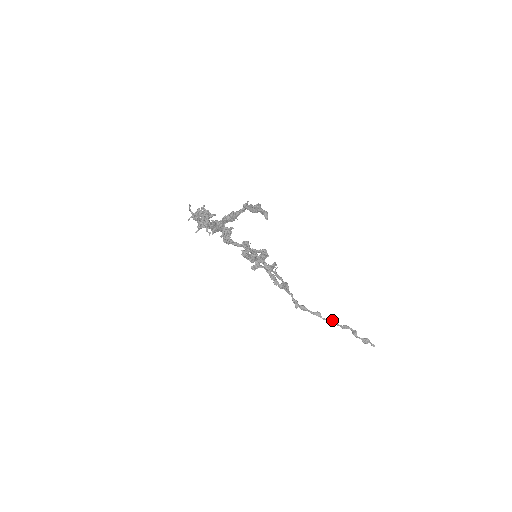
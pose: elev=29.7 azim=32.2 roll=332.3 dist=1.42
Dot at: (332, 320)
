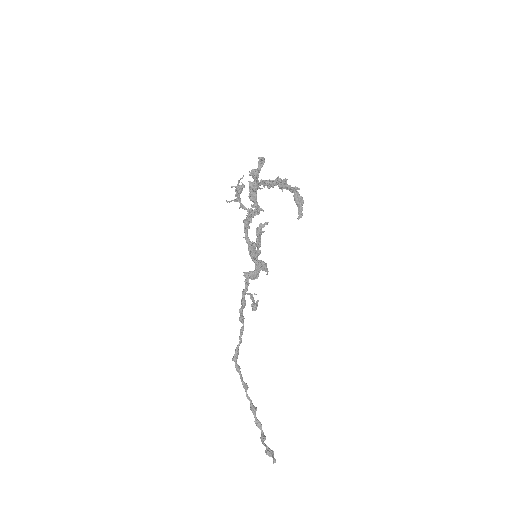
Dot at: occluded
